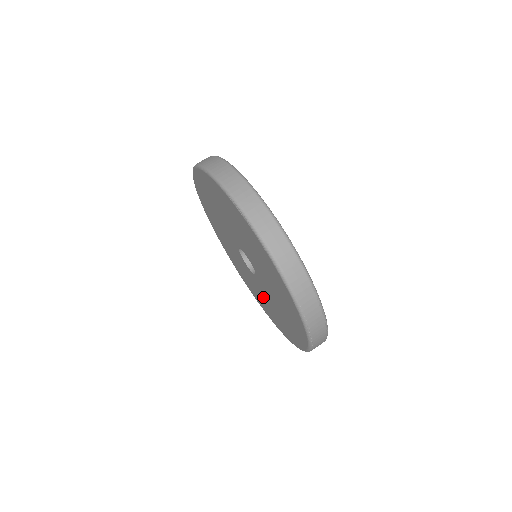
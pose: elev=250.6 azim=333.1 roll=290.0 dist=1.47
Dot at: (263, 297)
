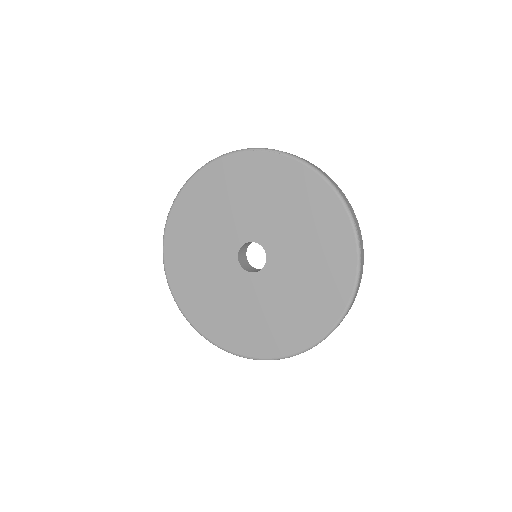
Dot at: (272, 307)
